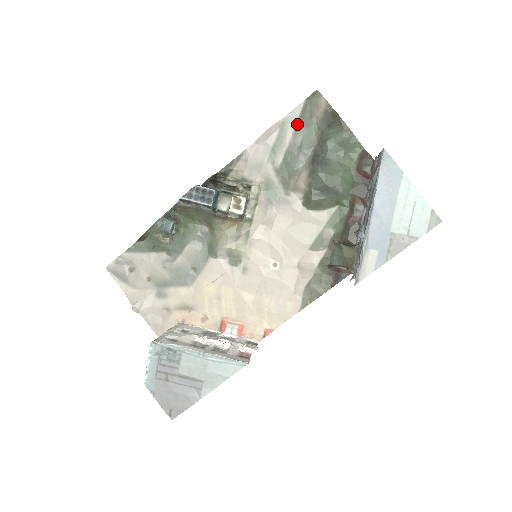
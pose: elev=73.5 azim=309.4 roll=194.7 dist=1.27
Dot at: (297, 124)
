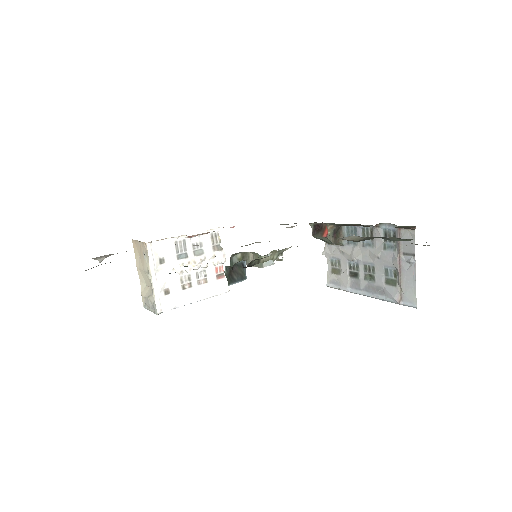
Dot at: occluded
